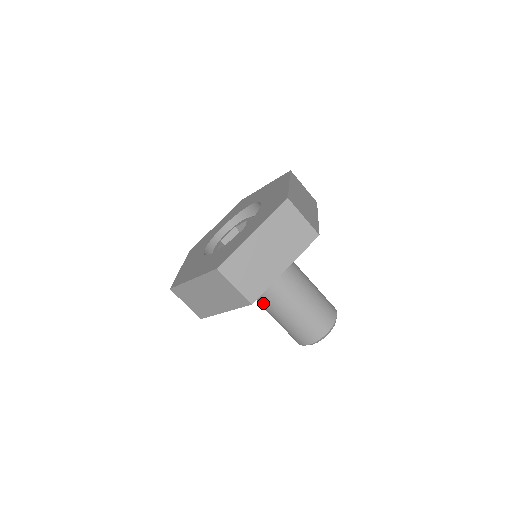
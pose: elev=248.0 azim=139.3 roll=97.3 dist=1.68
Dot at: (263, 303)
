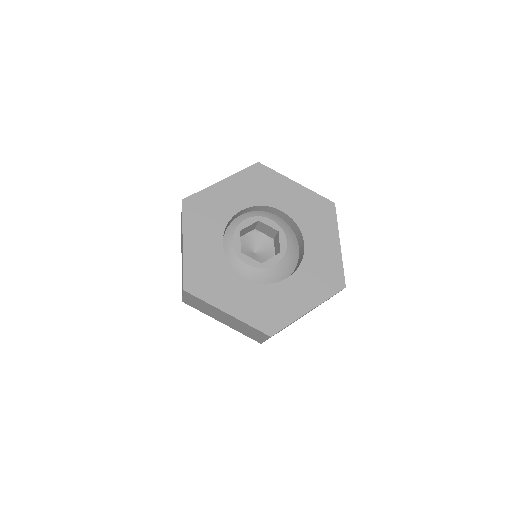
Dot at: occluded
